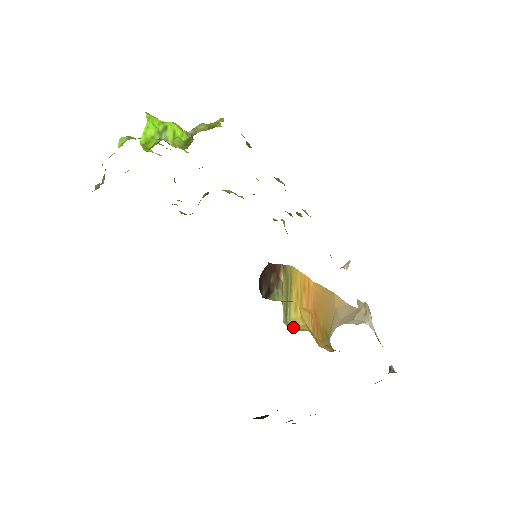
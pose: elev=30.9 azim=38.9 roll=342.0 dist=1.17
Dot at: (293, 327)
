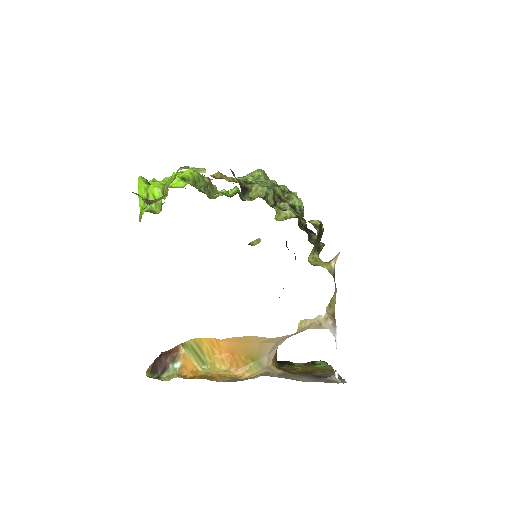
Dot at: (211, 367)
